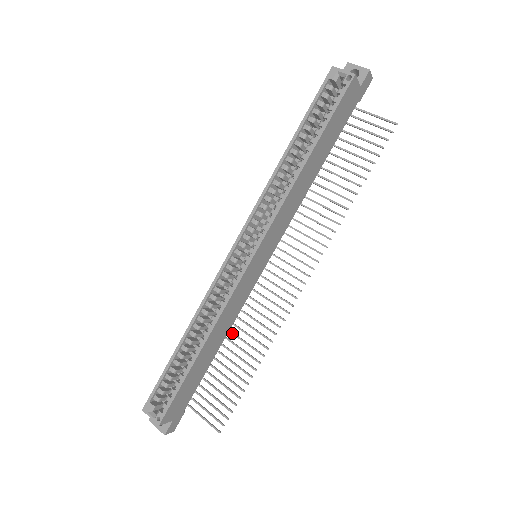
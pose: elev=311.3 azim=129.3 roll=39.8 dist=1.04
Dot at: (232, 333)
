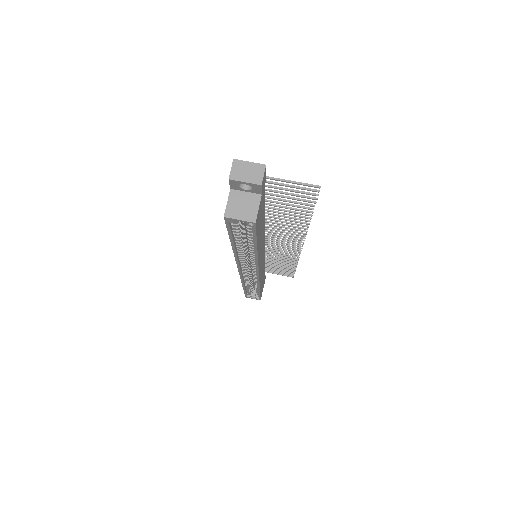
Dot at: (267, 258)
